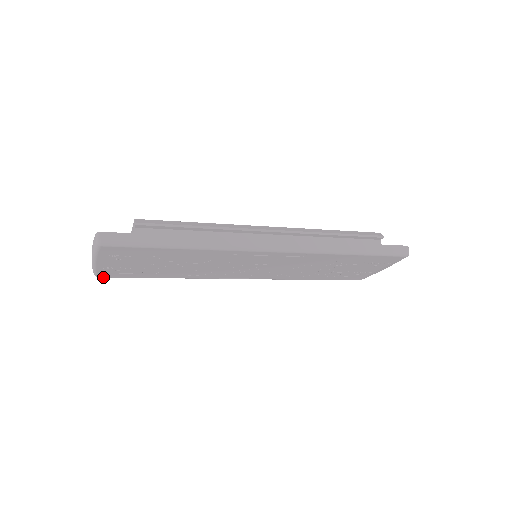
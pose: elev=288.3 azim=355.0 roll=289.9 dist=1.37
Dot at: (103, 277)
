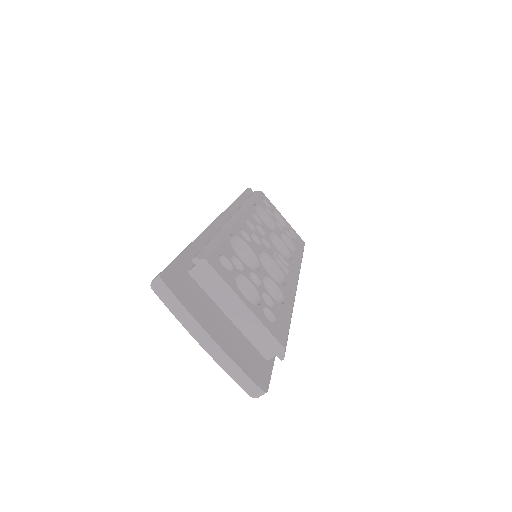
Dot at: occluded
